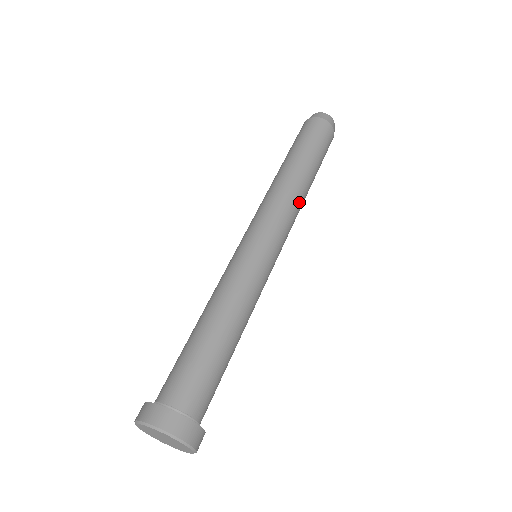
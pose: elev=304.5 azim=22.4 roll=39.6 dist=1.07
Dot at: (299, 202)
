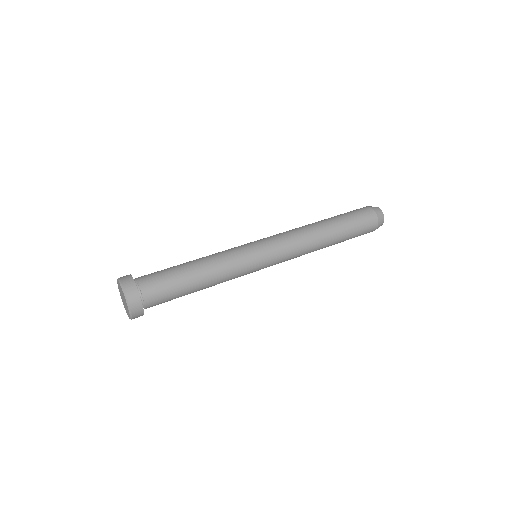
Dot at: (307, 235)
